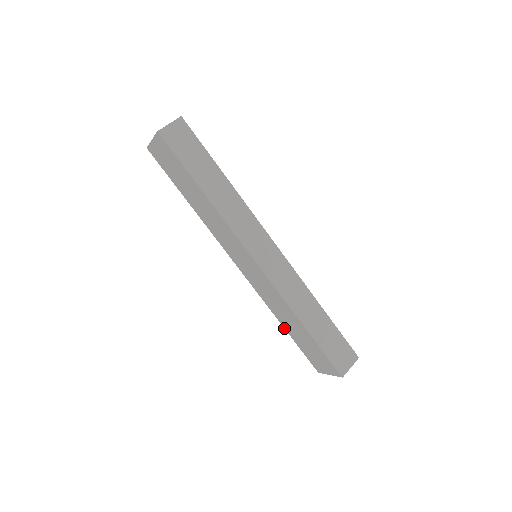
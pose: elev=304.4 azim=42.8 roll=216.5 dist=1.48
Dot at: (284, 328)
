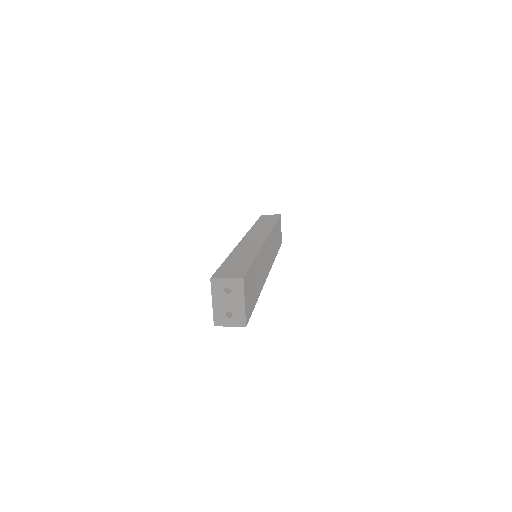
Dot at: occluded
